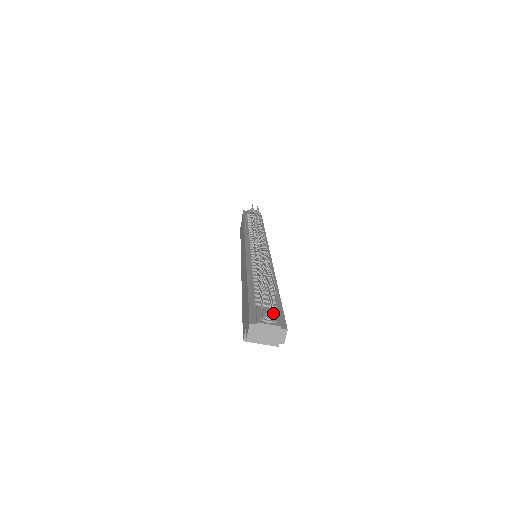
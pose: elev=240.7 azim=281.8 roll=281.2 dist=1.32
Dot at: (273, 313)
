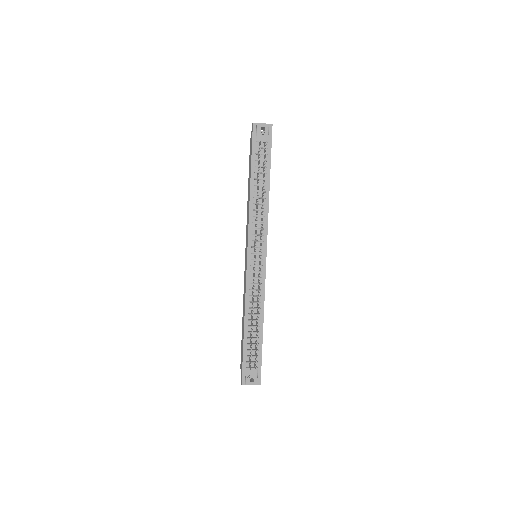
Dot at: (255, 372)
